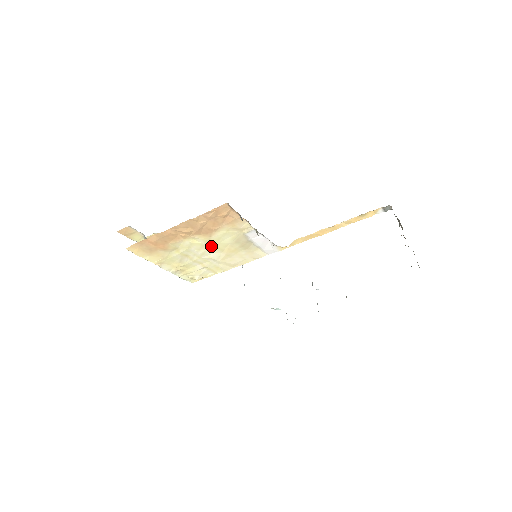
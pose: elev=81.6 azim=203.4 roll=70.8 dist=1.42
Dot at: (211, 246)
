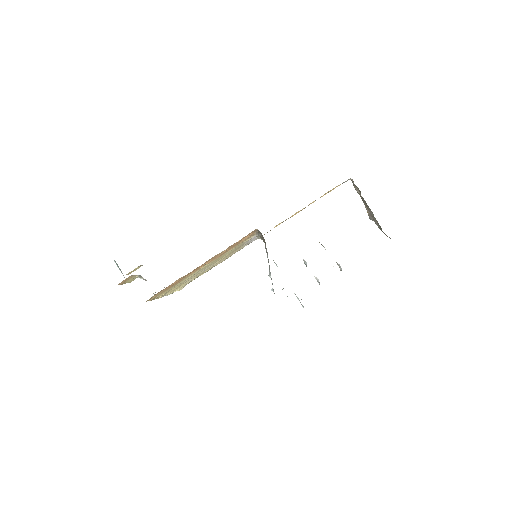
Dot at: (214, 262)
